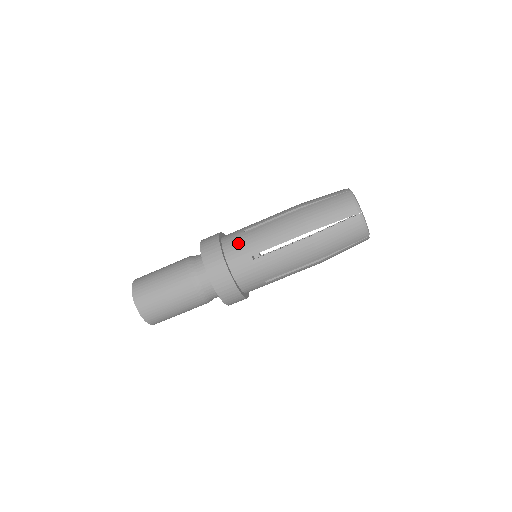
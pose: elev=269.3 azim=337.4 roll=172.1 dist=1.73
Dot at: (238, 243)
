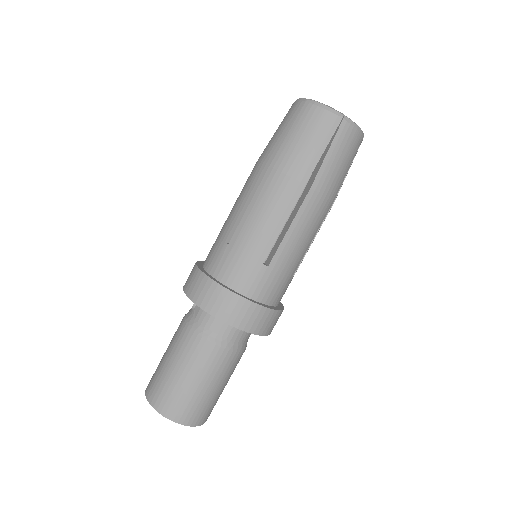
Dot at: (234, 263)
